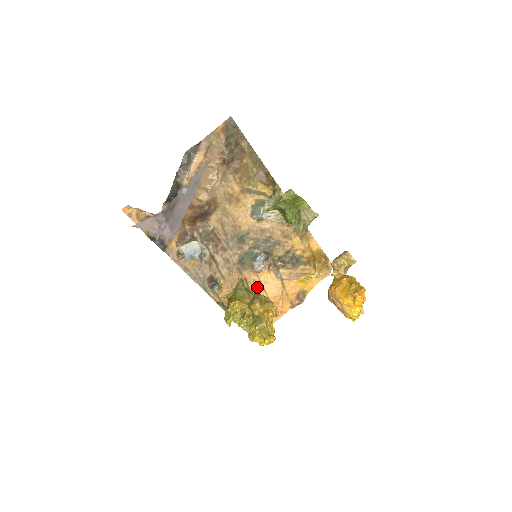
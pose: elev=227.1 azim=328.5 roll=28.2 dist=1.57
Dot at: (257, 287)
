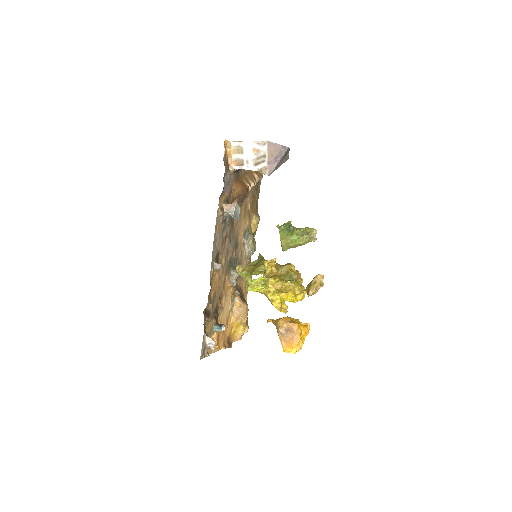
Dot at: (223, 299)
